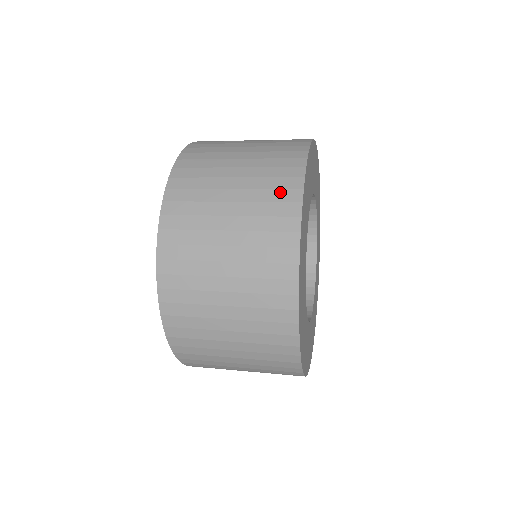
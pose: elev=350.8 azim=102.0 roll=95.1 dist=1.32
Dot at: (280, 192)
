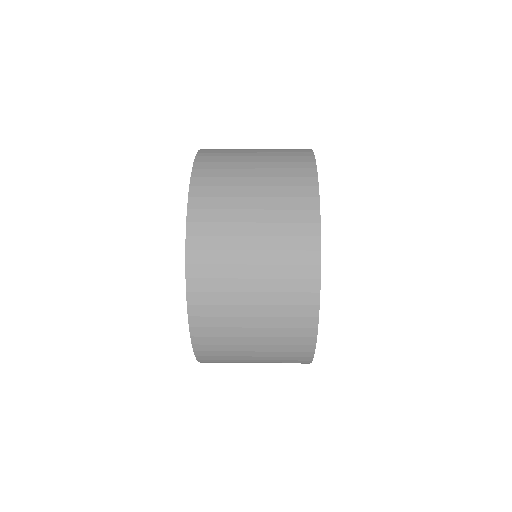
Dot at: (298, 320)
